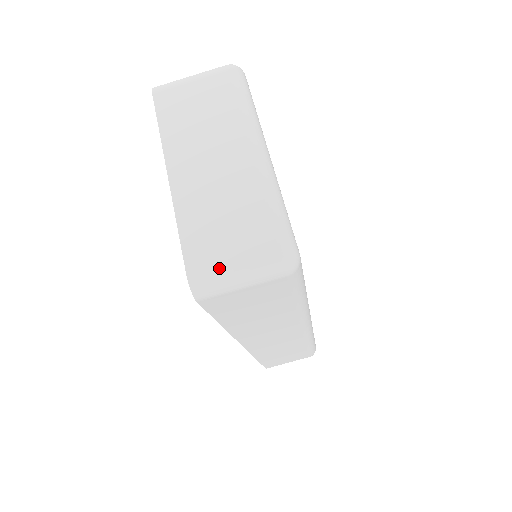
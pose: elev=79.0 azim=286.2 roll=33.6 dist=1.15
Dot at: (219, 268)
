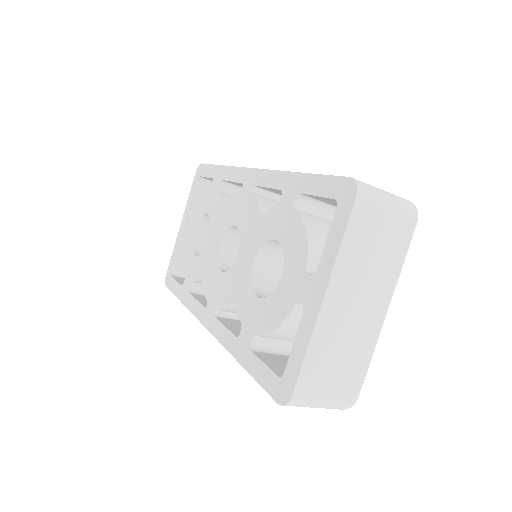
Dot at: (314, 399)
